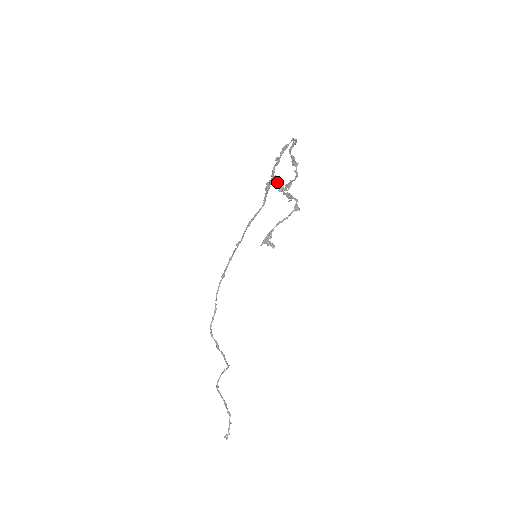
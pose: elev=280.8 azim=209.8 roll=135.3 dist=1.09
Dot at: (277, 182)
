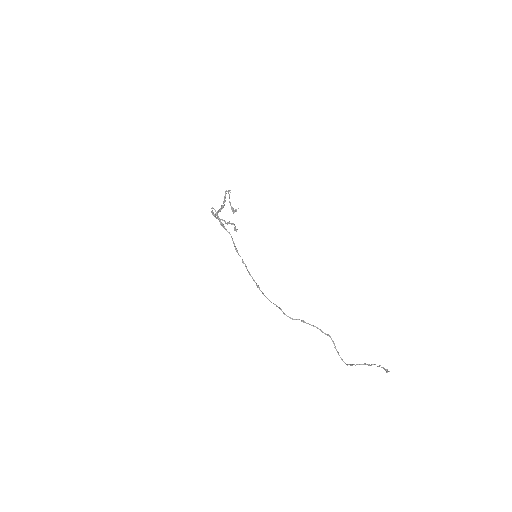
Dot at: (219, 211)
